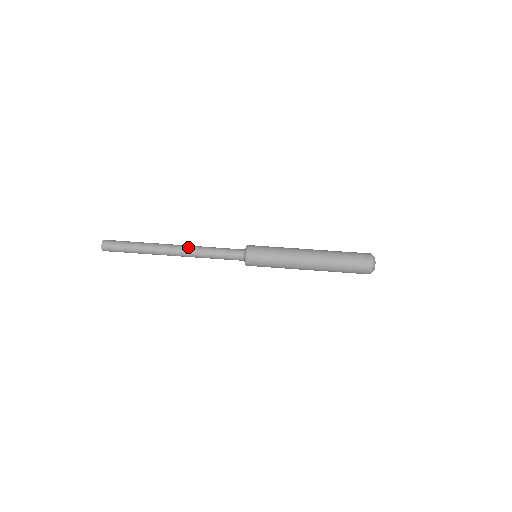
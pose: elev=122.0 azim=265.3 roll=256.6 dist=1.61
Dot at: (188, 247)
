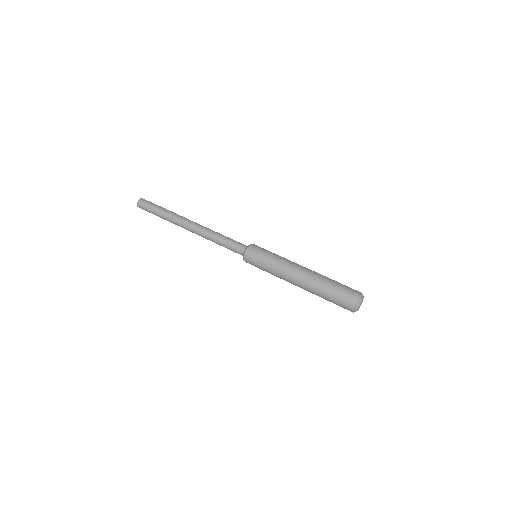
Dot at: (201, 229)
